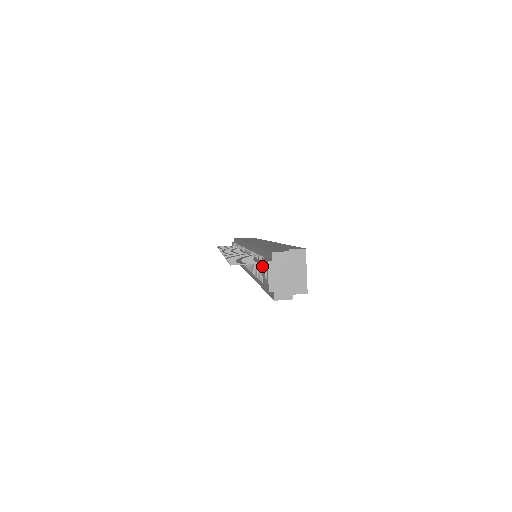
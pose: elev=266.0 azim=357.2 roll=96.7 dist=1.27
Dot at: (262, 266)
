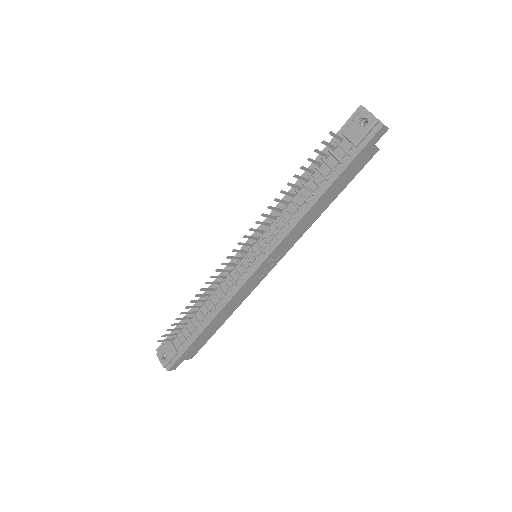
Dot at: (347, 134)
